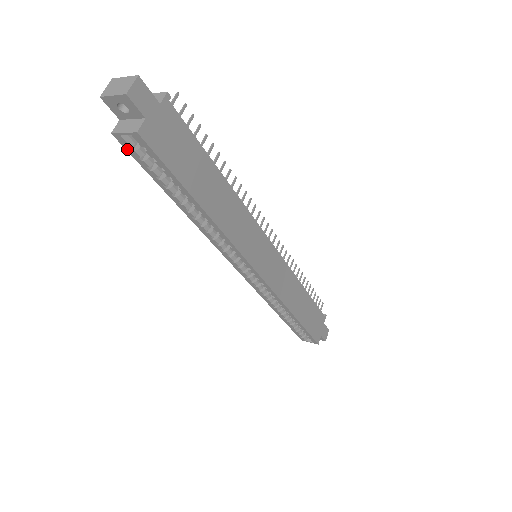
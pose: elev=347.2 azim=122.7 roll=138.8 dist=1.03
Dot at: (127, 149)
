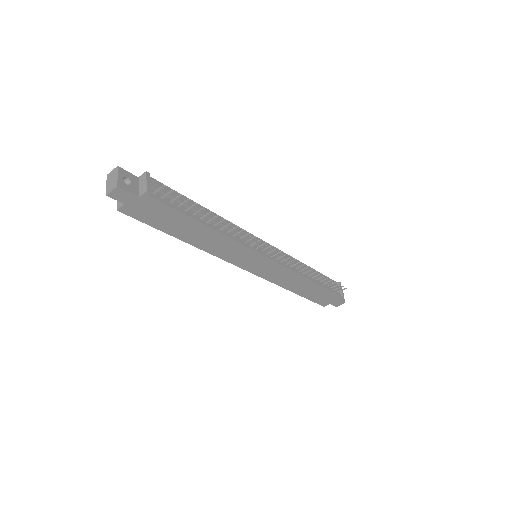
Dot at: occluded
